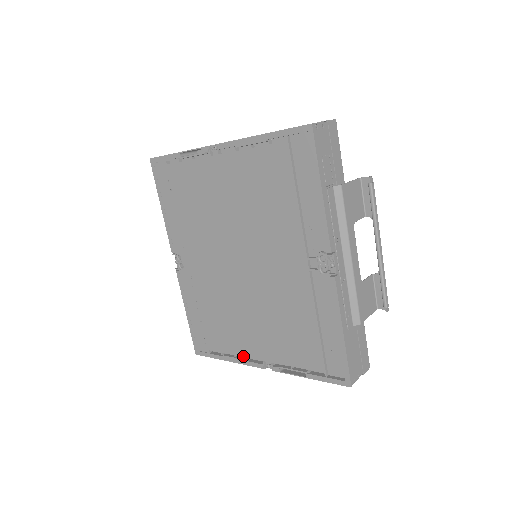
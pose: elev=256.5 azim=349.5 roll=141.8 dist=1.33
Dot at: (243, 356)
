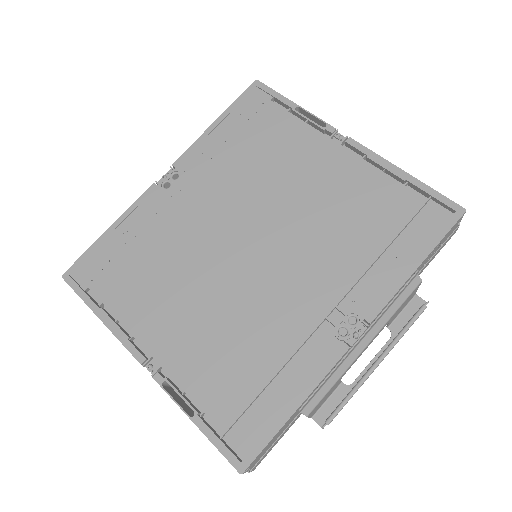
Dot at: (130, 330)
